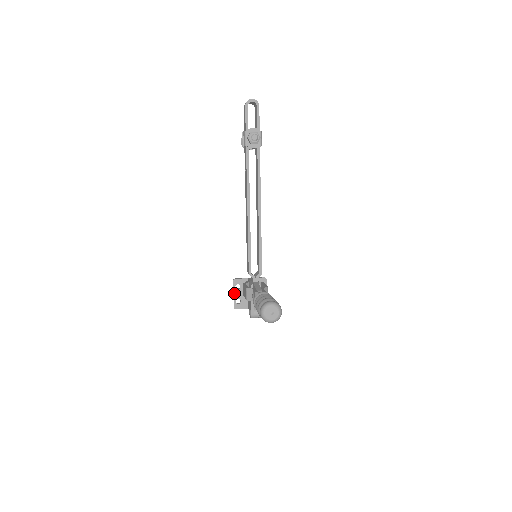
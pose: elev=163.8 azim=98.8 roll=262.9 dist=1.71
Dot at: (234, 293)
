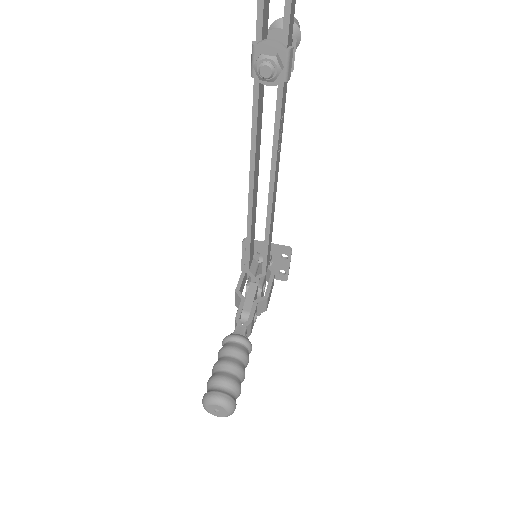
Dot at: (242, 255)
